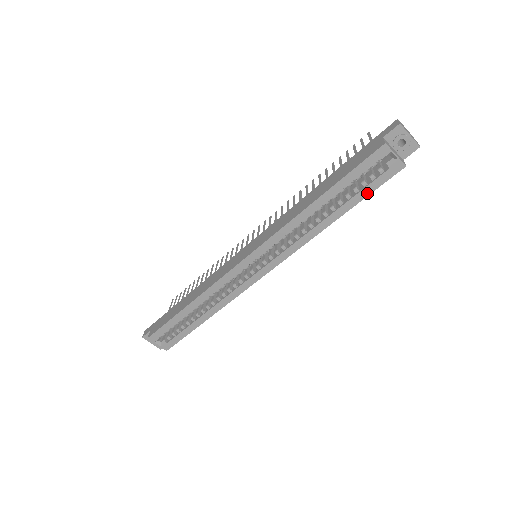
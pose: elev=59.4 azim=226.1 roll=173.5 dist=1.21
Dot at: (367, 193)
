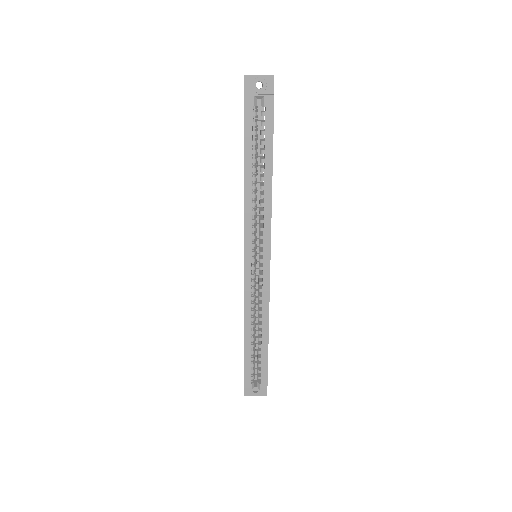
Dot at: (271, 137)
